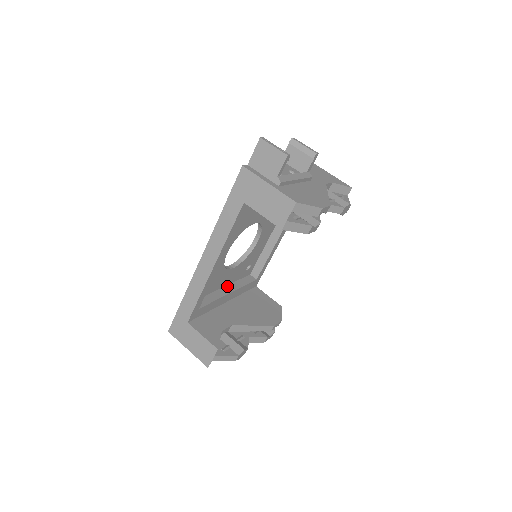
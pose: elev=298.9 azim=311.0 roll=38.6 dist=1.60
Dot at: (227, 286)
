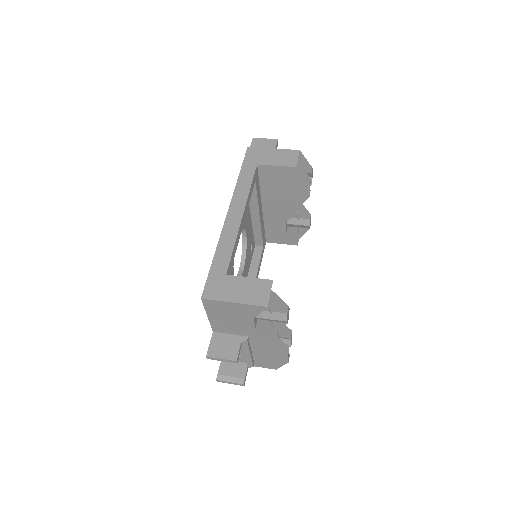
Dot at: occluded
